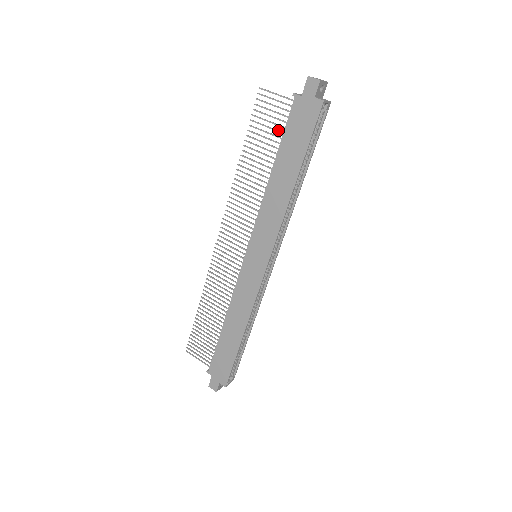
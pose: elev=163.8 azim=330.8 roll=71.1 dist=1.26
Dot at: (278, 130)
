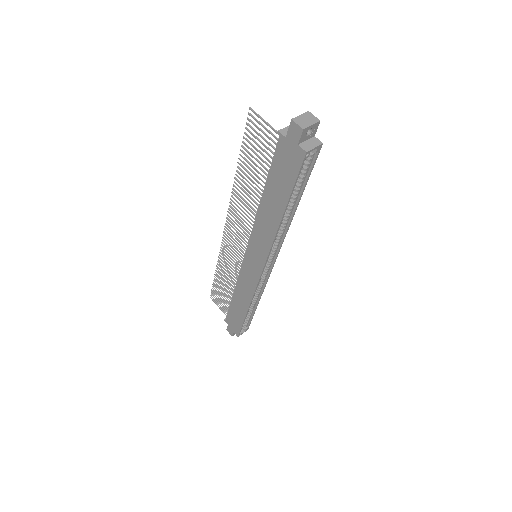
Dot at: occluded
